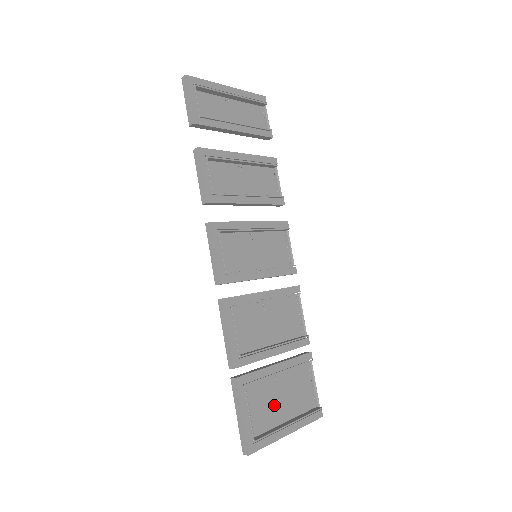
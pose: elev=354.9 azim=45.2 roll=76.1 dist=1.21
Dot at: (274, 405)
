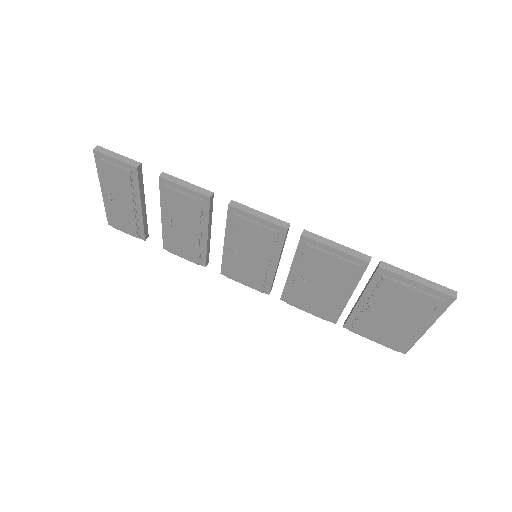
Dot at: (401, 312)
